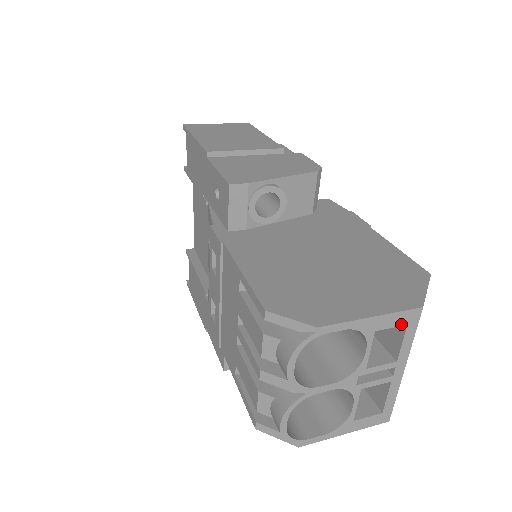
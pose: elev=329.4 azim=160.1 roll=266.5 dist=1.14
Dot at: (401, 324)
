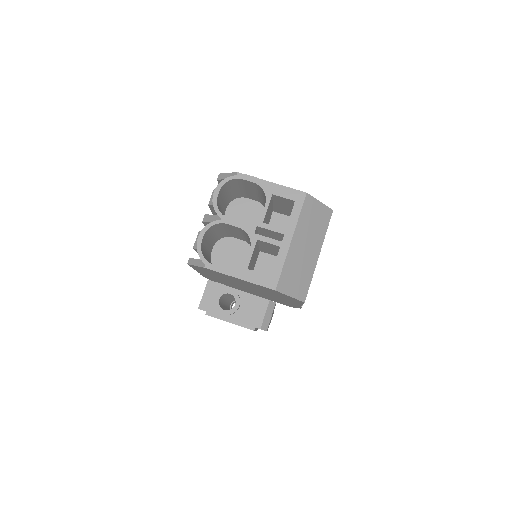
Dot at: (291, 198)
